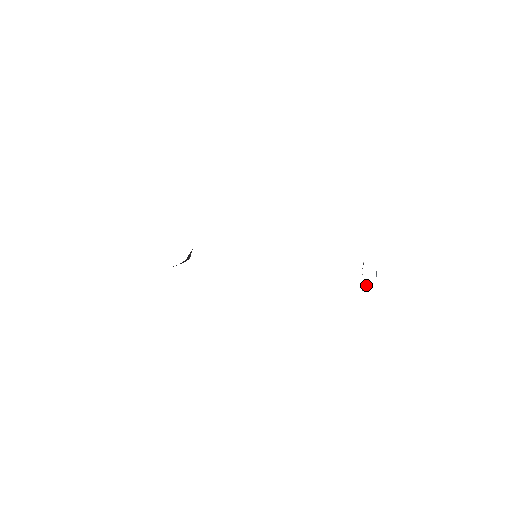
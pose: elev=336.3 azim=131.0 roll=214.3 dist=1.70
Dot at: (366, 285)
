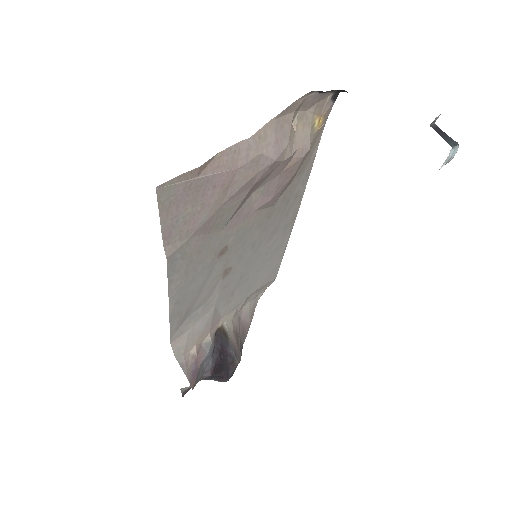
Dot at: occluded
